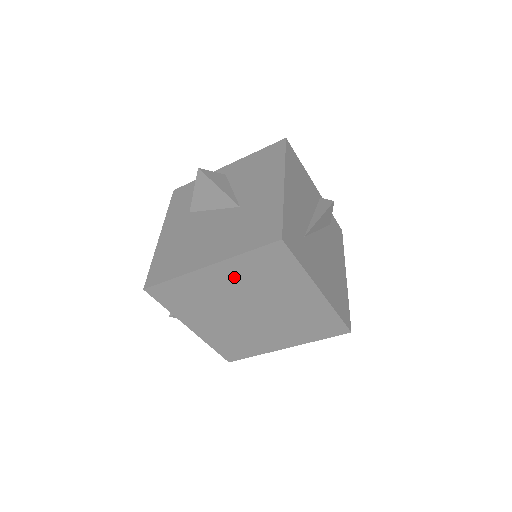
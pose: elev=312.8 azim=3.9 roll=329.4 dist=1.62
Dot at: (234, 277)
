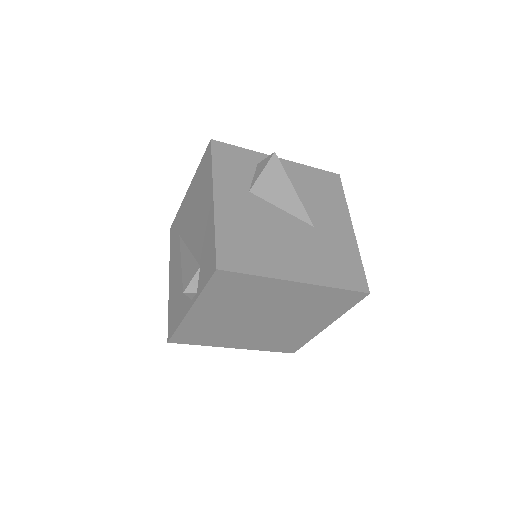
Dot at: (300, 297)
